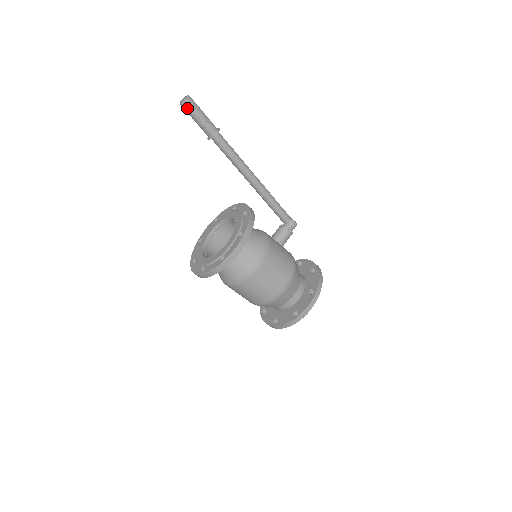
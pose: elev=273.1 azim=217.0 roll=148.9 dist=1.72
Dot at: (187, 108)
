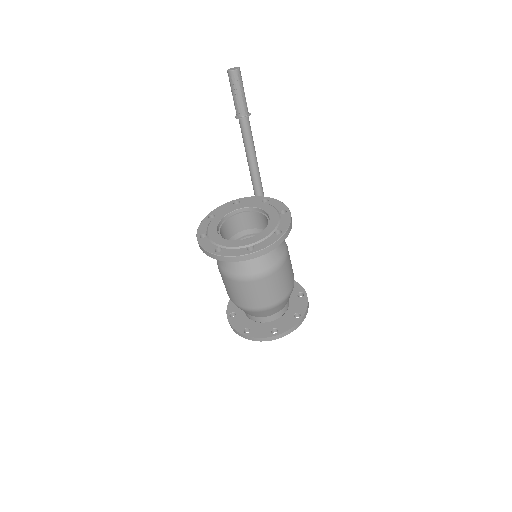
Dot at: (238, 78)
